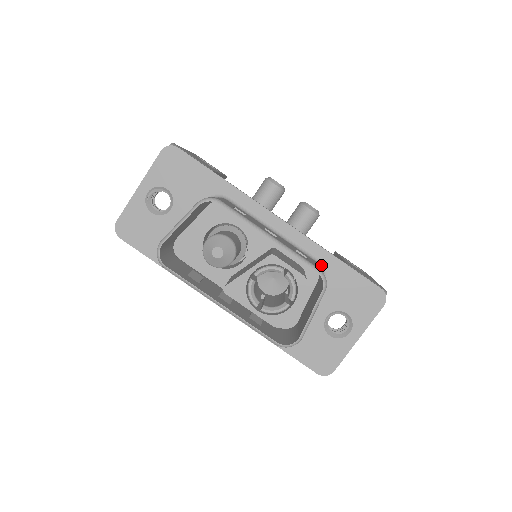
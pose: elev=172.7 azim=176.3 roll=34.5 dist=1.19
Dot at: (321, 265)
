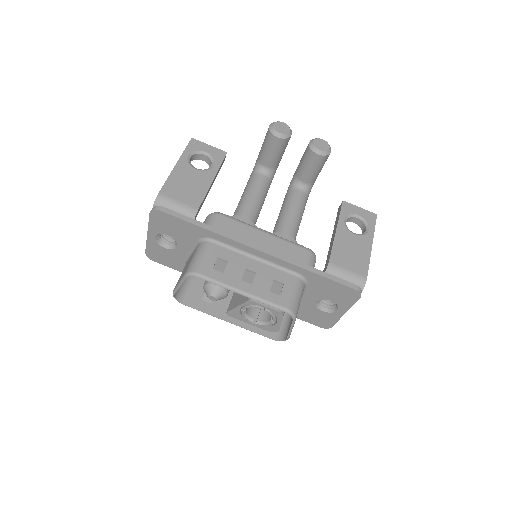
Dot at: (301, 277)
